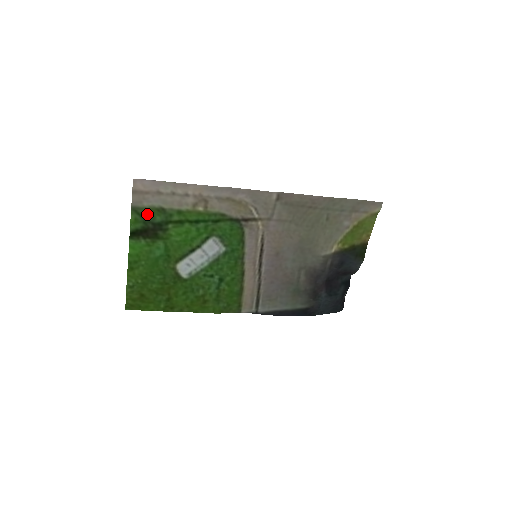
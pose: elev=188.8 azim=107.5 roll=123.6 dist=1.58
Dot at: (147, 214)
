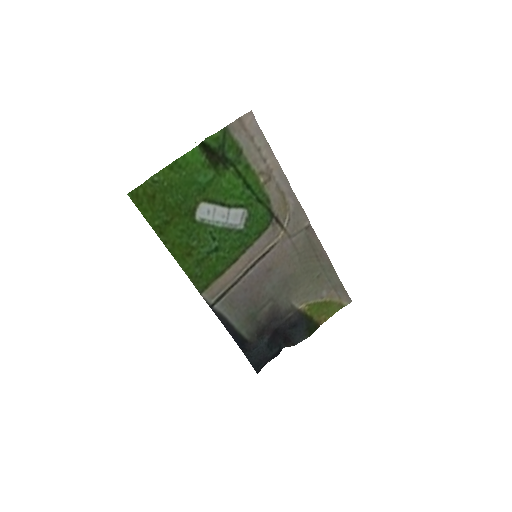
Dot at: (228, 143)
